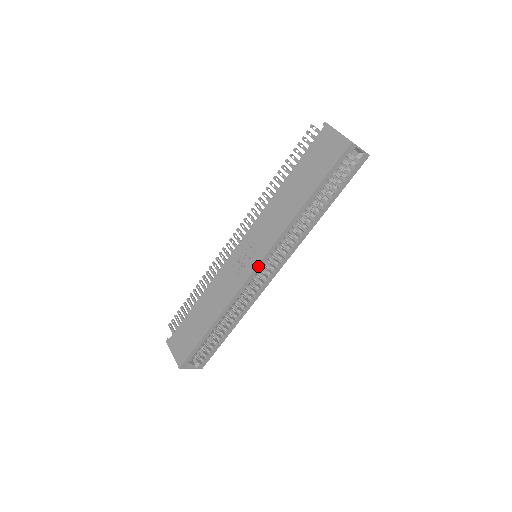
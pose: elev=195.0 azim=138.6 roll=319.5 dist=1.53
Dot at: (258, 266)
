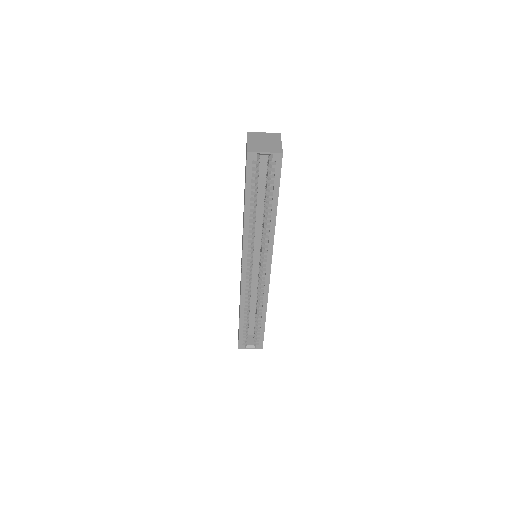
Dot at: (243, 268)
